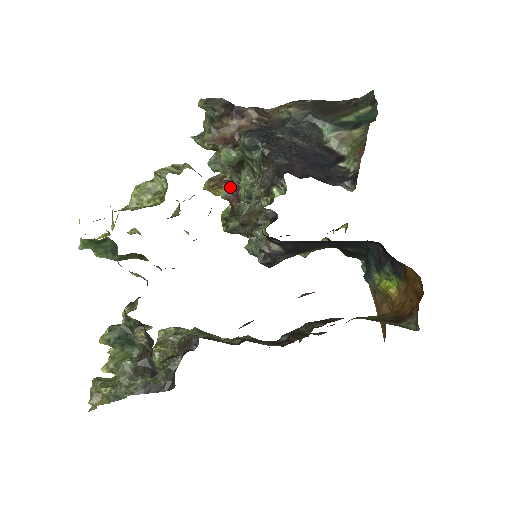
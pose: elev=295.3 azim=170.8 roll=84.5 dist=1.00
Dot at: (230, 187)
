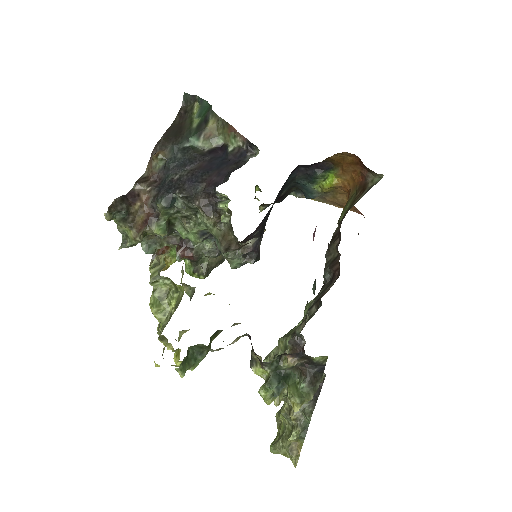
Dot at: (169, 253)
